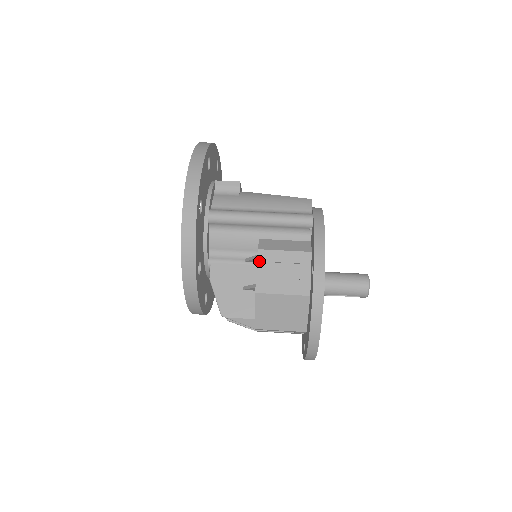
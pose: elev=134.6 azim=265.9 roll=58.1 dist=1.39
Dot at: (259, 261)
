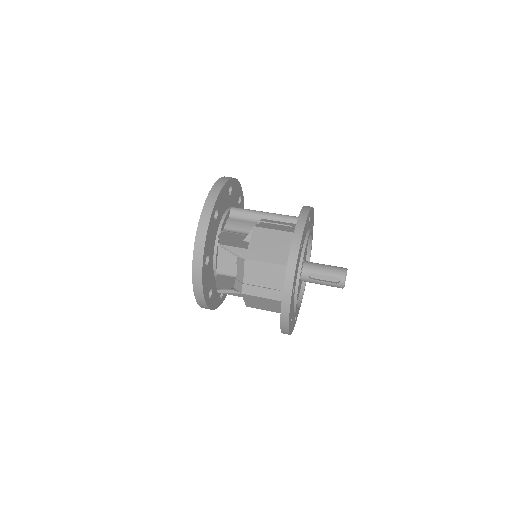
Dot at: (262, 221)
